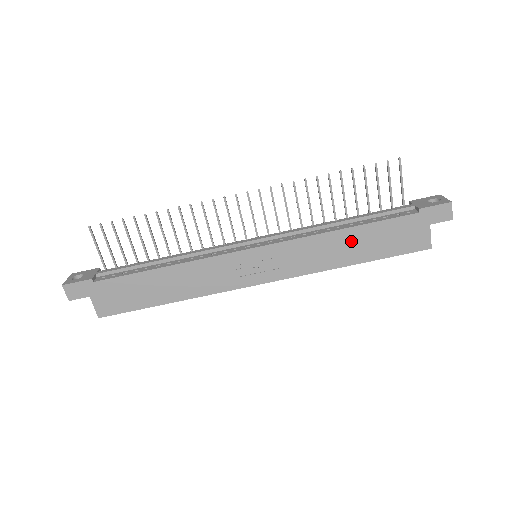
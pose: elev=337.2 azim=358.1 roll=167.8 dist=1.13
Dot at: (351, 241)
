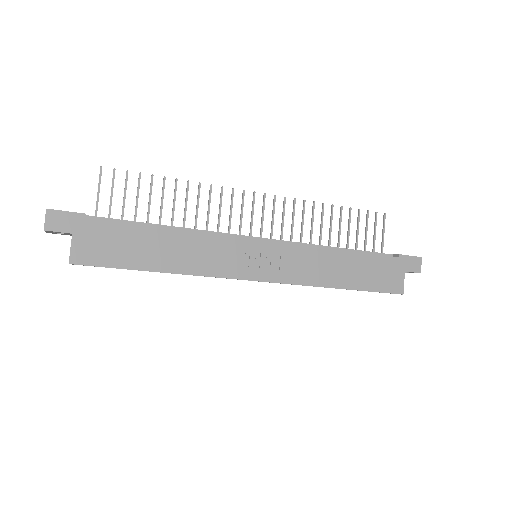
Dot at: (345, 264)
